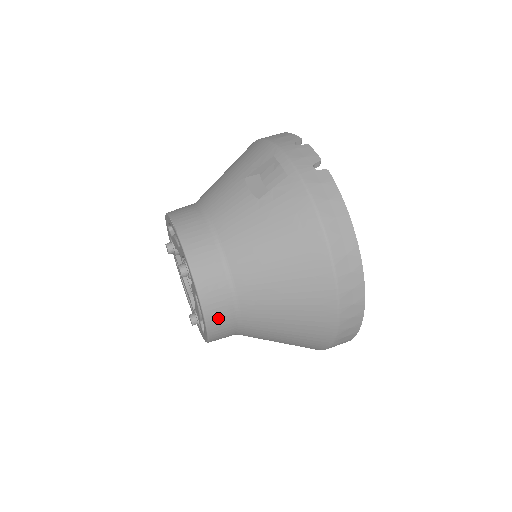
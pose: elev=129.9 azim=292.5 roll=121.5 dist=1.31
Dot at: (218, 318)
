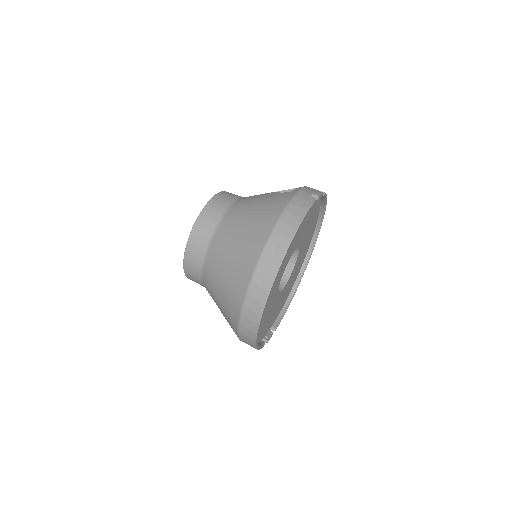
Dot at: (196, 242)
